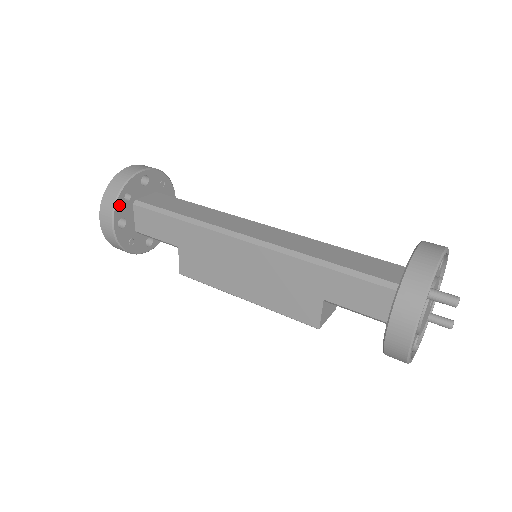
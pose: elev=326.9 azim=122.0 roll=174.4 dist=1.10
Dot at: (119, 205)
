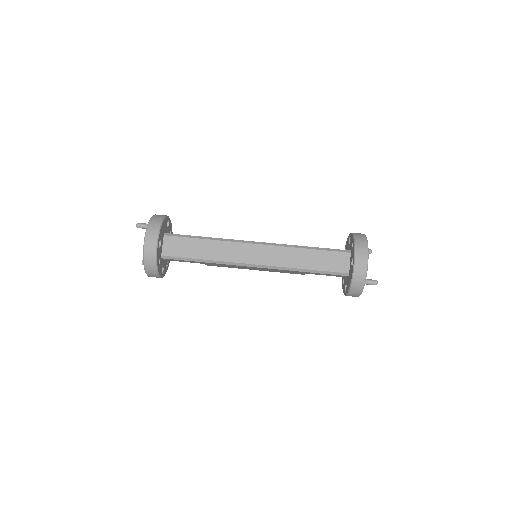
Dot at: (159, 270)
